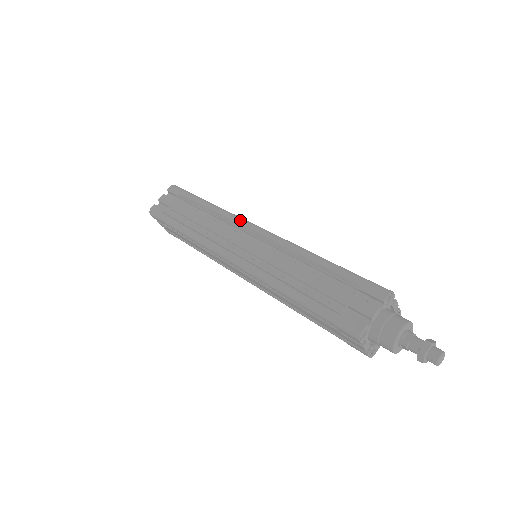
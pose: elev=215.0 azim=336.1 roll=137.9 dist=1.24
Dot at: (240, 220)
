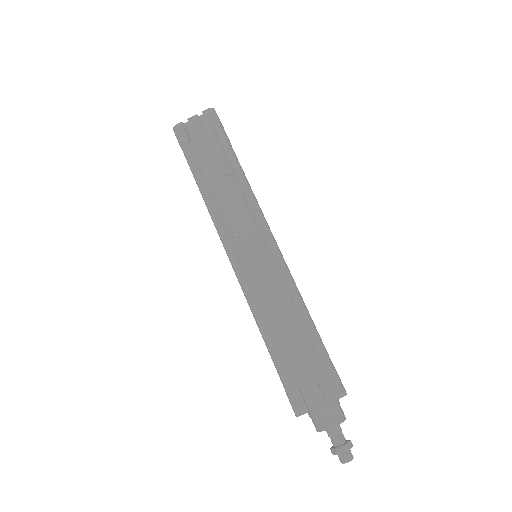
Dot at: (259, 217)
